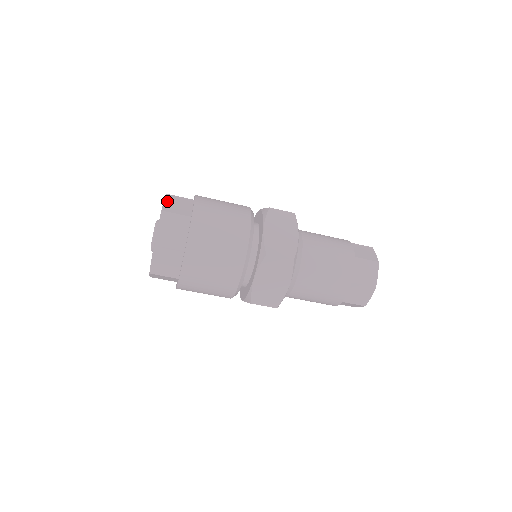
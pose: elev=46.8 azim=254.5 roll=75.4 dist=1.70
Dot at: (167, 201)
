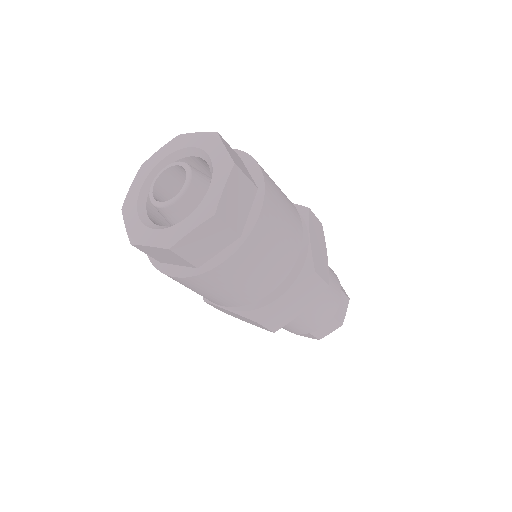
Dot at: occluded
